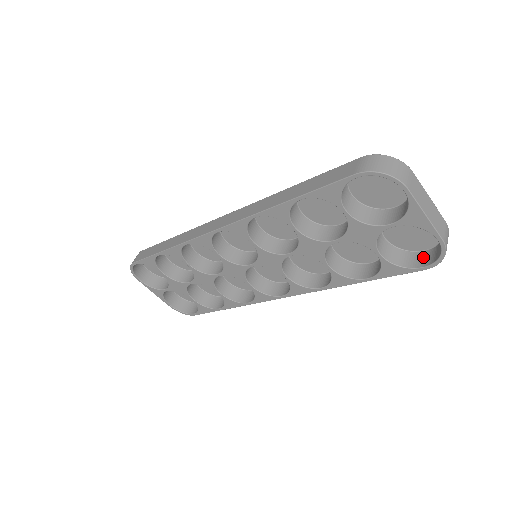
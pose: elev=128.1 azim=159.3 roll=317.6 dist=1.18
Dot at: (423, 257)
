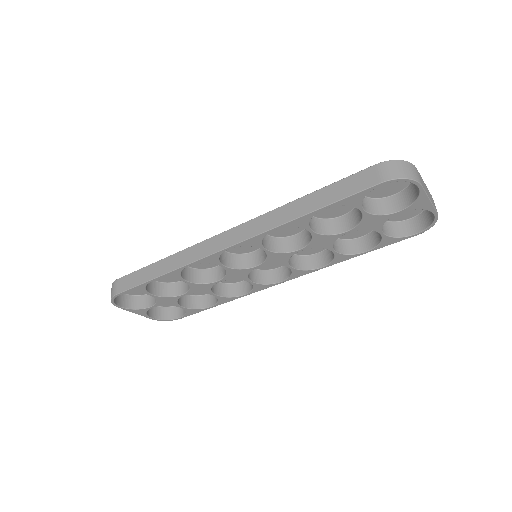
Dot at: (411, 225)
